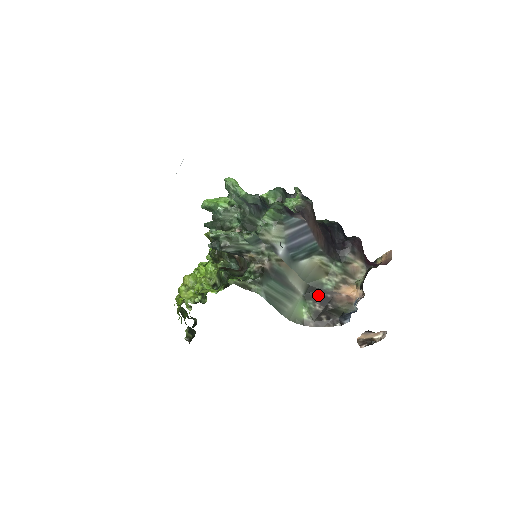
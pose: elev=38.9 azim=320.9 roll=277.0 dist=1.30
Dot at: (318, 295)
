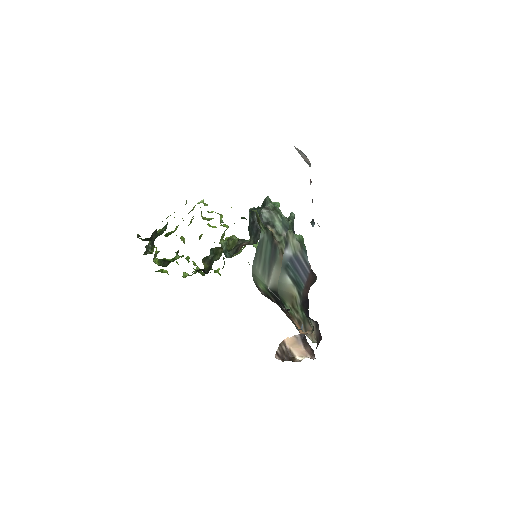
Dot at: (277, 301)
